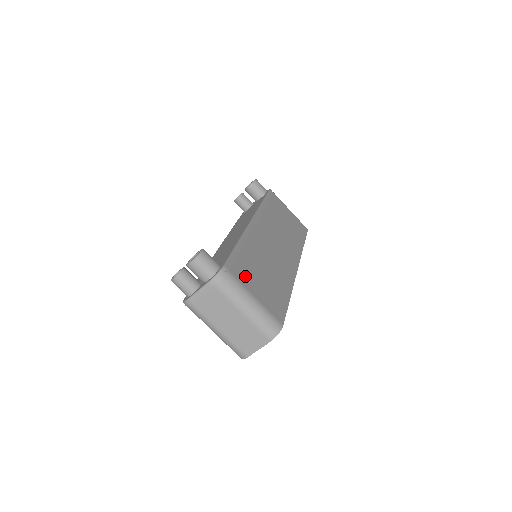
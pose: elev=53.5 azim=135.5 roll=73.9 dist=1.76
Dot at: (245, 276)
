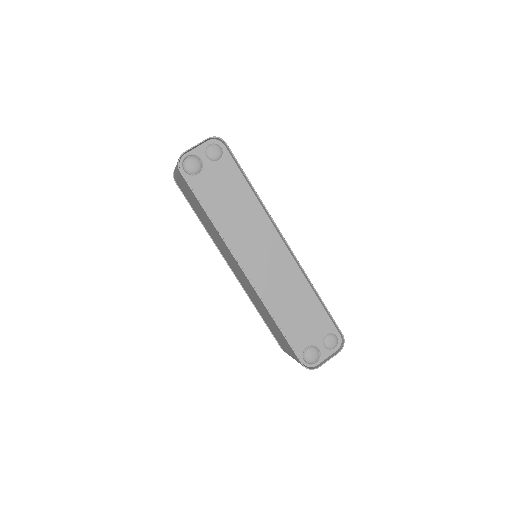
Dot at: occluded
